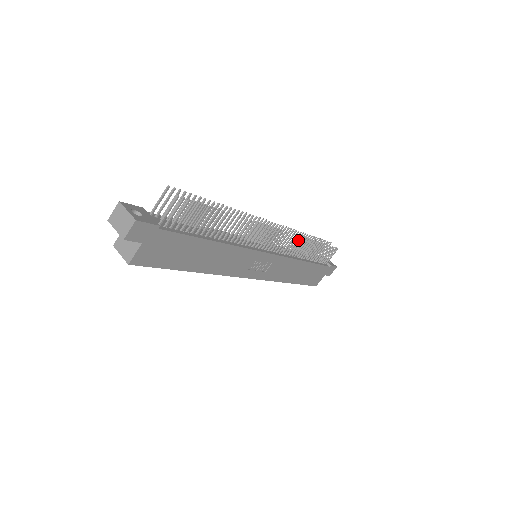
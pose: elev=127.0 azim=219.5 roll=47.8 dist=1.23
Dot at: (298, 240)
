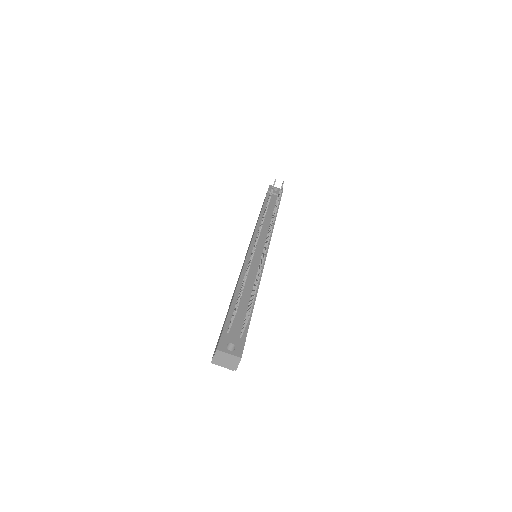
Dot at: occluded
